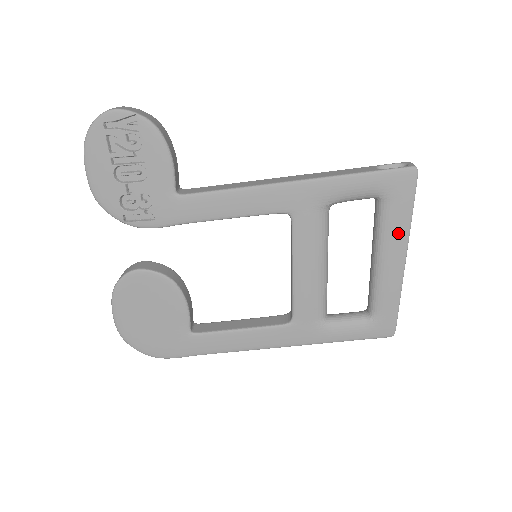
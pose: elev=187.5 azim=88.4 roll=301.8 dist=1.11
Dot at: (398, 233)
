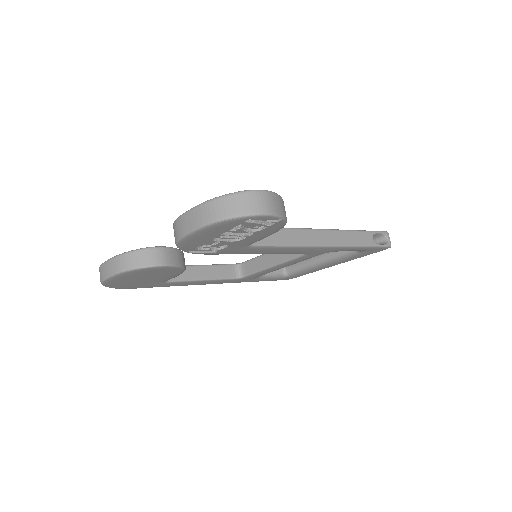
Dot at: (346, 260)
